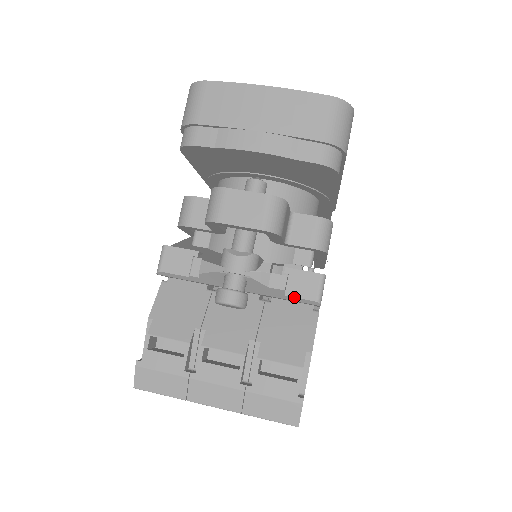
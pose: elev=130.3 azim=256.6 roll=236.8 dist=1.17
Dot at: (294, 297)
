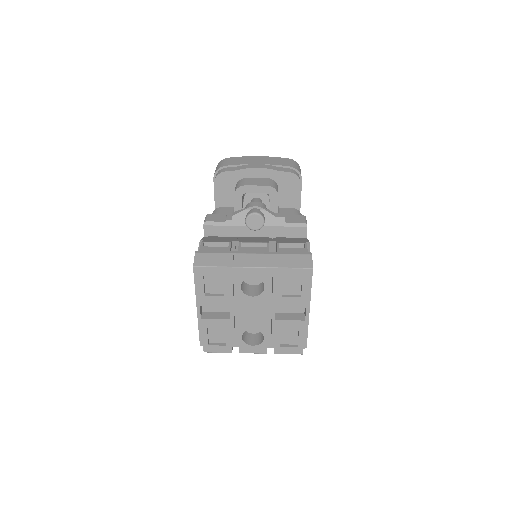
Dot at: (291, 222)
